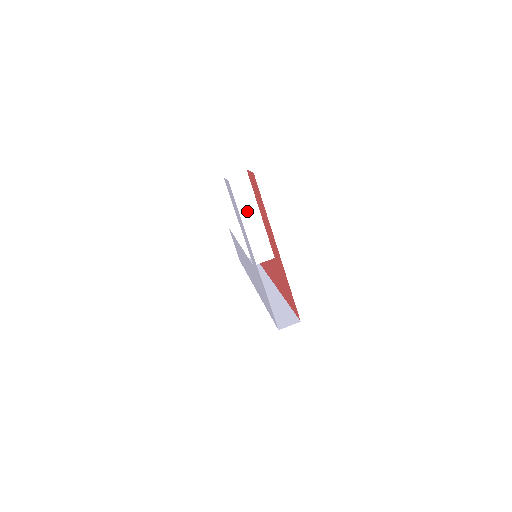
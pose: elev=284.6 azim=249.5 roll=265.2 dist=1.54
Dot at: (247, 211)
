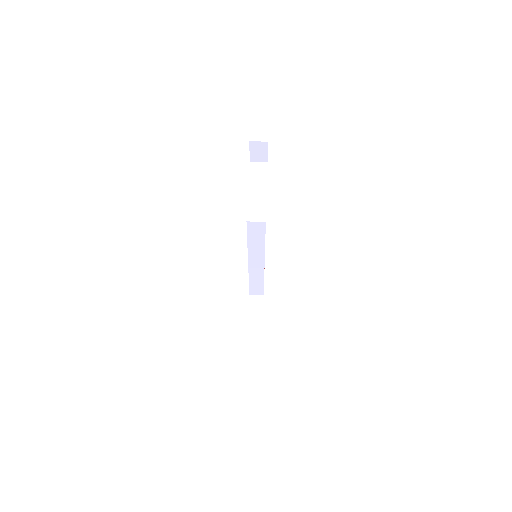
Dot at: (257, 185)
